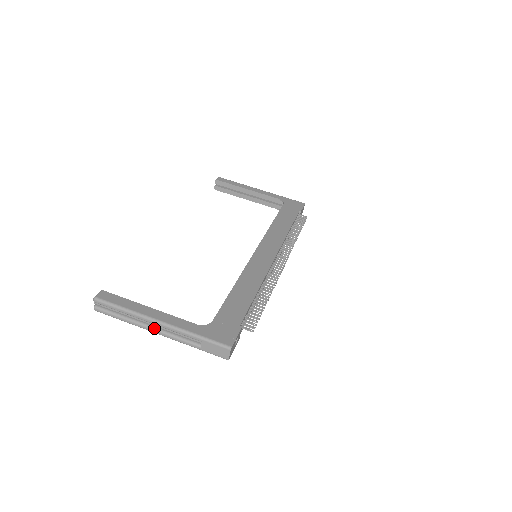
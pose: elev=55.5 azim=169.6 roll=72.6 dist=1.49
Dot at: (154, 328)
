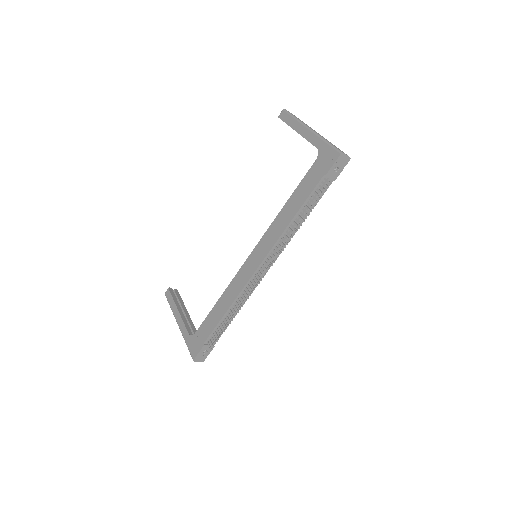
Dot at: occluded
